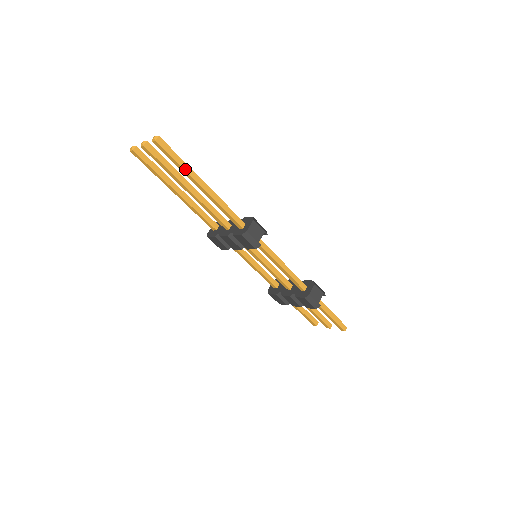
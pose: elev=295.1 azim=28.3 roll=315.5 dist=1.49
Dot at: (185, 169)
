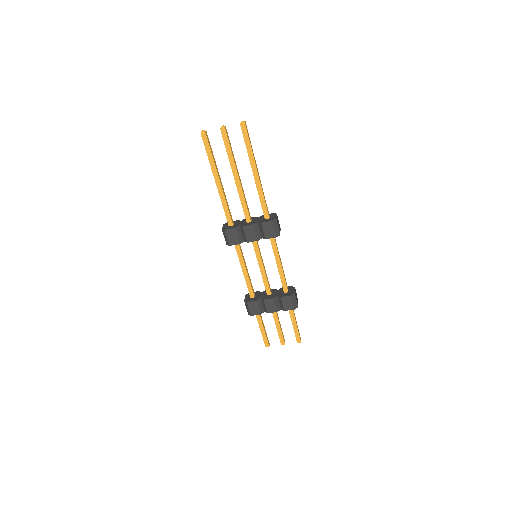
Dot at: (253, 153)
